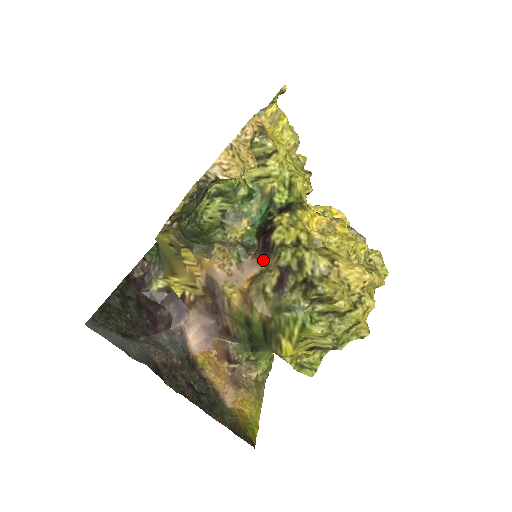
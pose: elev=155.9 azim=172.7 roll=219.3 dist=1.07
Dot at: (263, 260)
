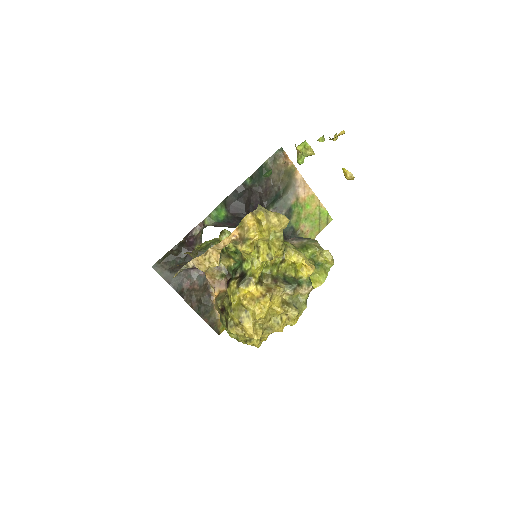
Dot at: occluded
